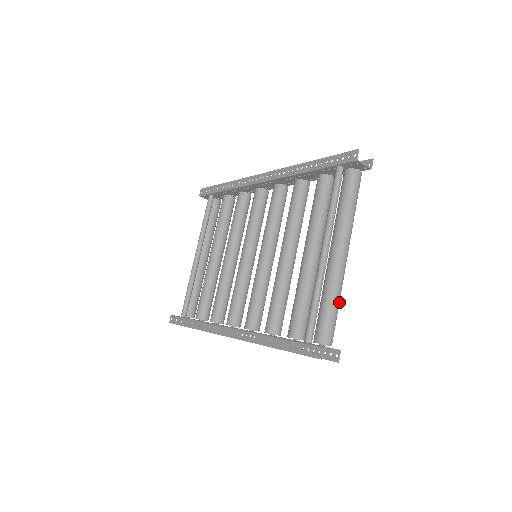
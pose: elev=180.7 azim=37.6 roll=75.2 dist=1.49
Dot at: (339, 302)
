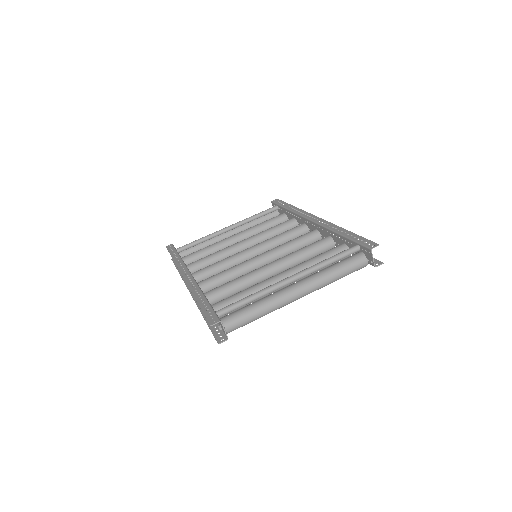
Dot at: (263, 315)
